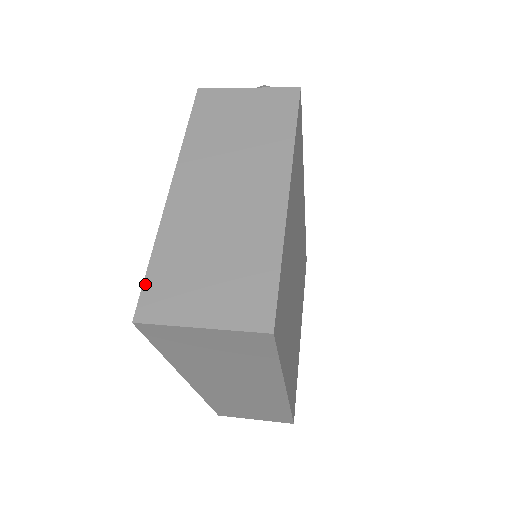
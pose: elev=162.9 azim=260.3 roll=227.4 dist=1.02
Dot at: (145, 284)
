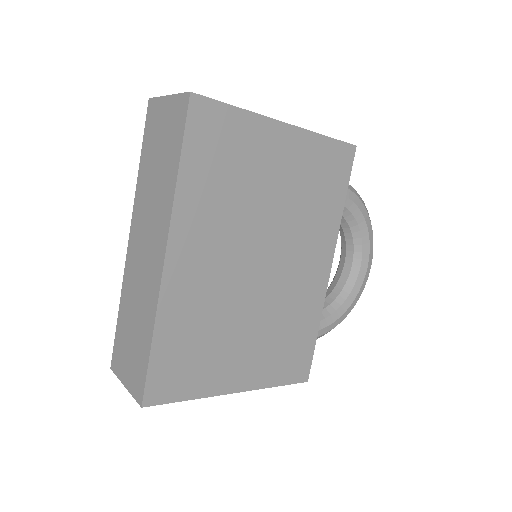
Dot at: occluded
